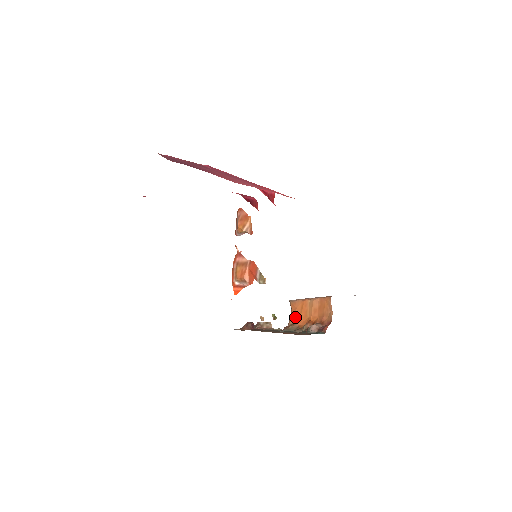
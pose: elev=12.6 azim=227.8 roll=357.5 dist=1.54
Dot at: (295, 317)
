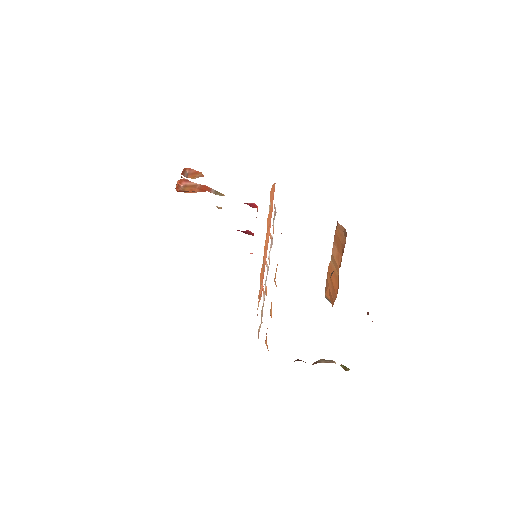
Dot at: (332, 297)
